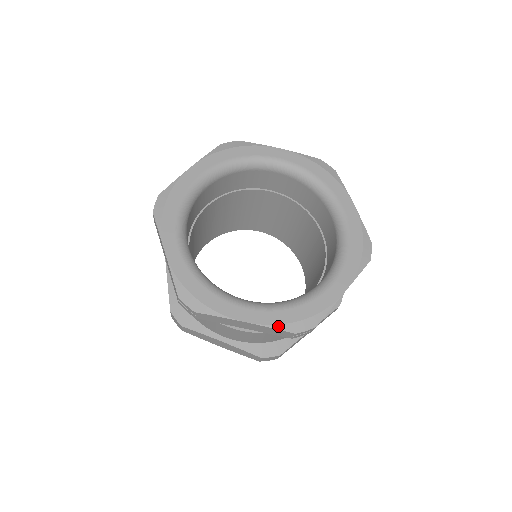
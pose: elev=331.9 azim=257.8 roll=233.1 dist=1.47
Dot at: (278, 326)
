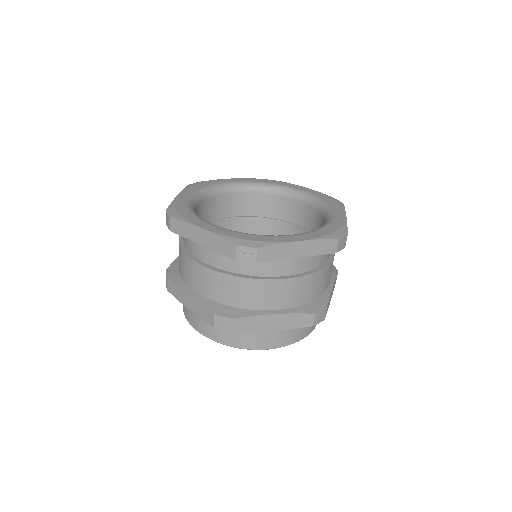
Dot at: (324, 237)
